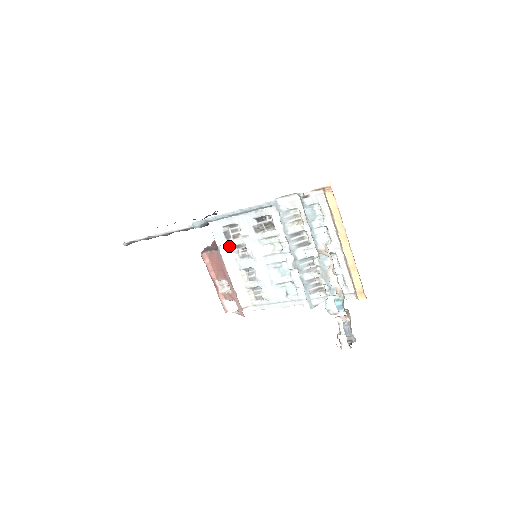
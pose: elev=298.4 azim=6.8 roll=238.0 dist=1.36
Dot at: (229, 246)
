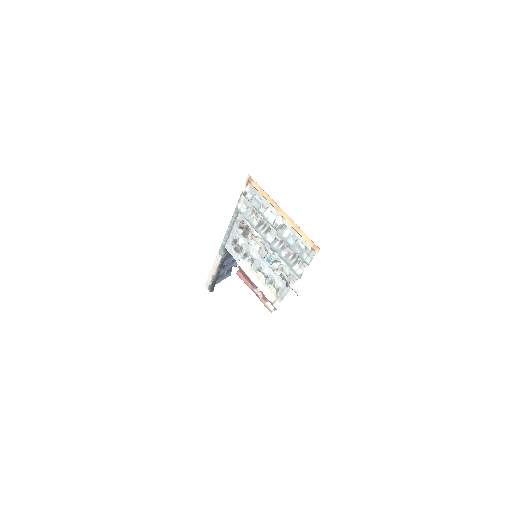
Dot at: (242, 258)
